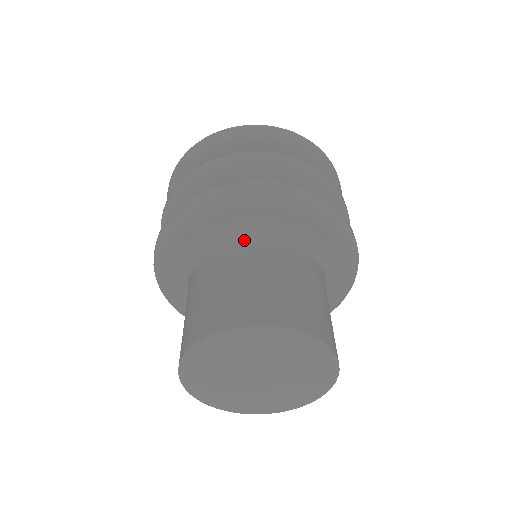
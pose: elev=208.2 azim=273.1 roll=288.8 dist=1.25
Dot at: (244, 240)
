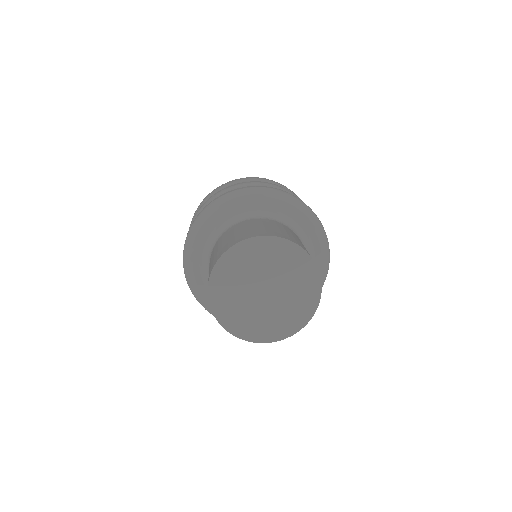
Dot at: occluded
